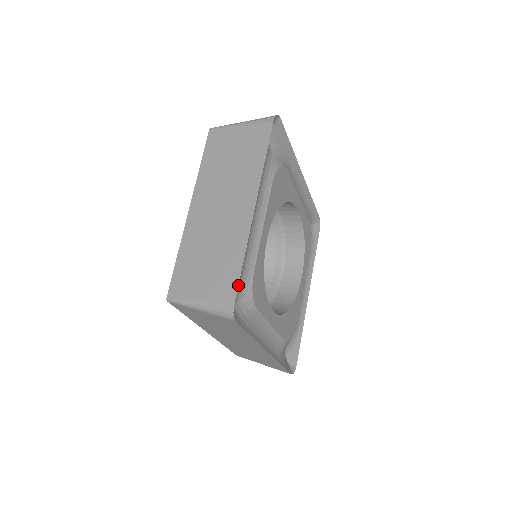
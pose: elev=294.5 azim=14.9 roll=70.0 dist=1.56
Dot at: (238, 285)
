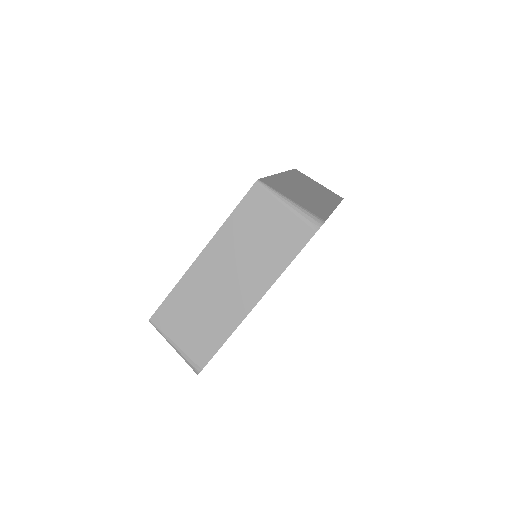
Dot at: occluded
